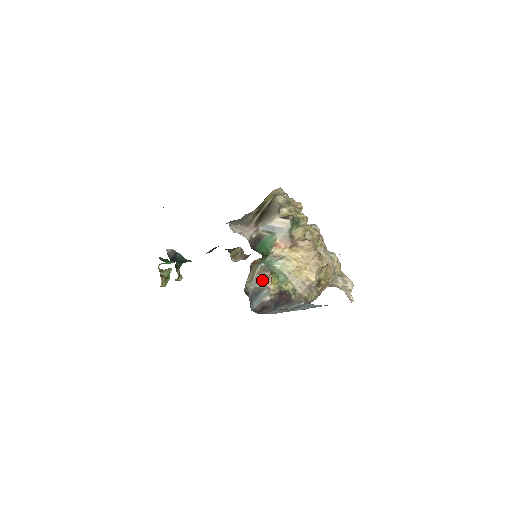
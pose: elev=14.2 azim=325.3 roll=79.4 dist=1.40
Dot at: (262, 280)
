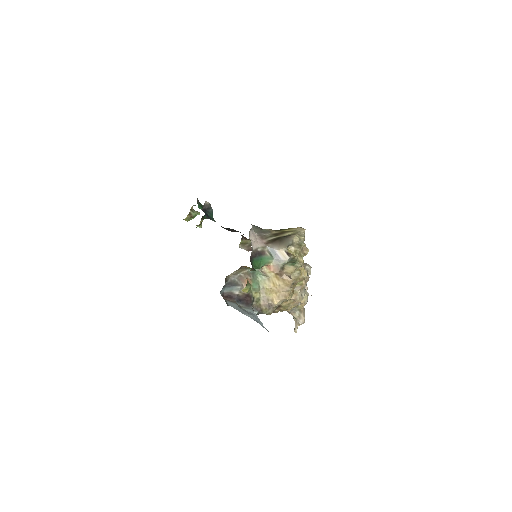
Dot at: (242, 279)
